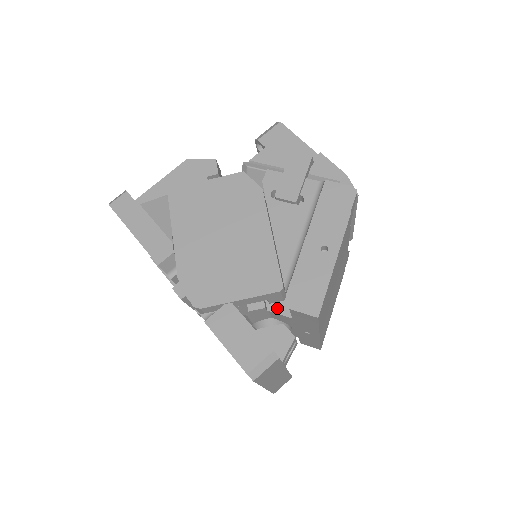
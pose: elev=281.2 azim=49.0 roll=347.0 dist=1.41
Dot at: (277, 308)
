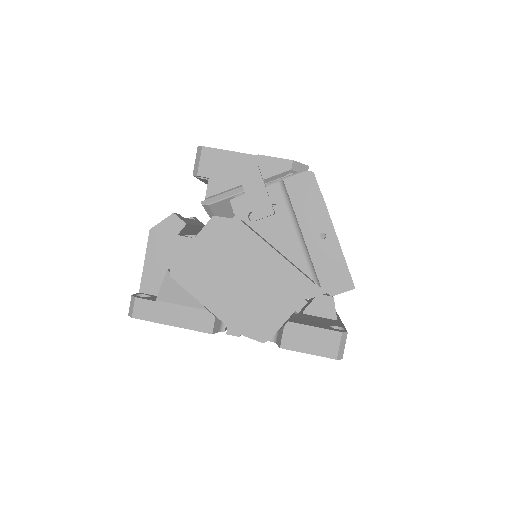
Dot at: (313, 293)
